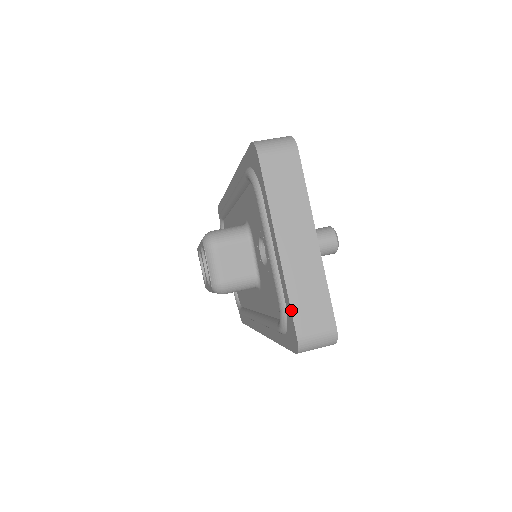
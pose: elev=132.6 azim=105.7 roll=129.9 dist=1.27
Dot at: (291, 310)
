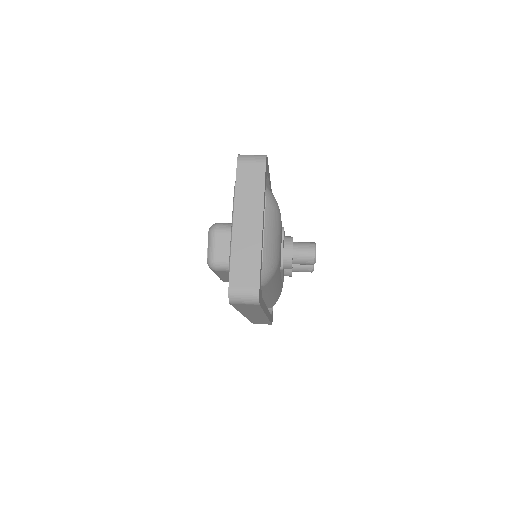
Dot at: (230, 268)
